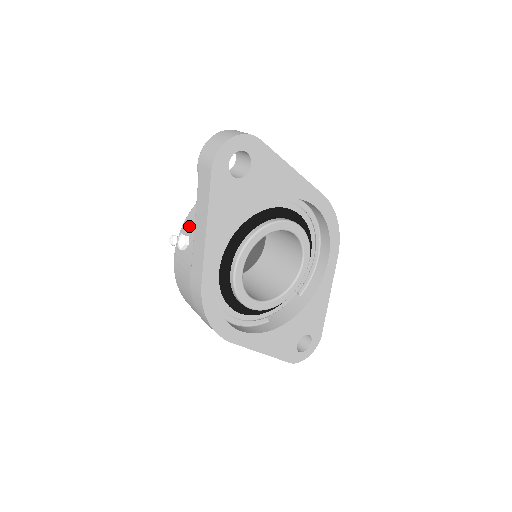
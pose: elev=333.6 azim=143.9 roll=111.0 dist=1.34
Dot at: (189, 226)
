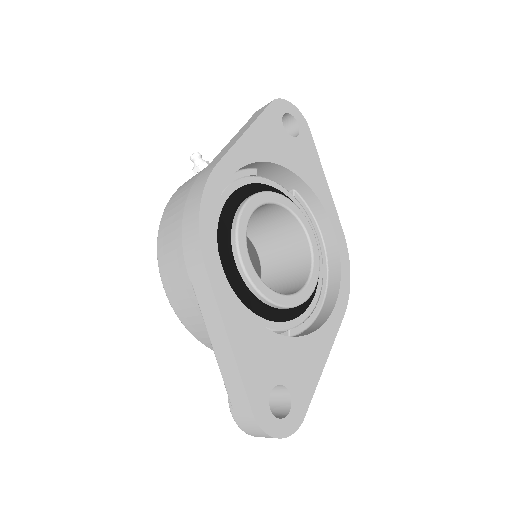
Dot at: occluded
